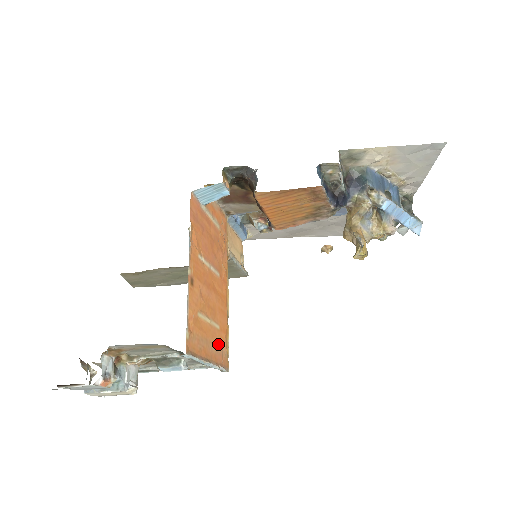
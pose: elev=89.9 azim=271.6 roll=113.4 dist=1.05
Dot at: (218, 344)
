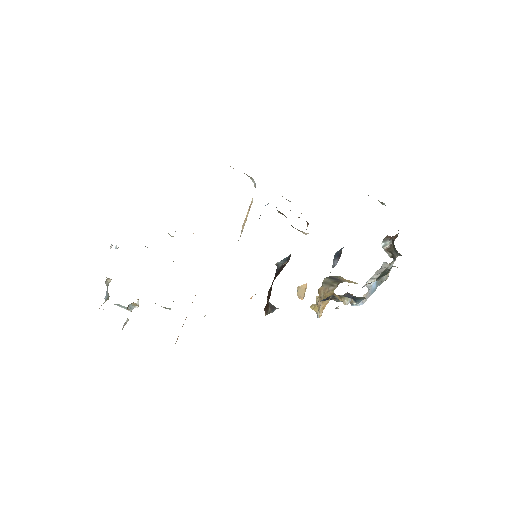
Dot at: occluded
